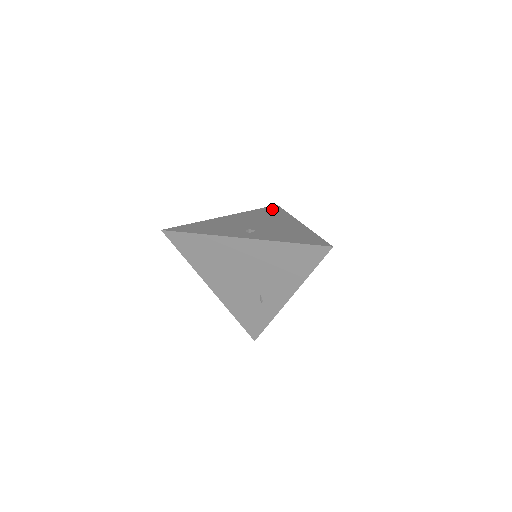
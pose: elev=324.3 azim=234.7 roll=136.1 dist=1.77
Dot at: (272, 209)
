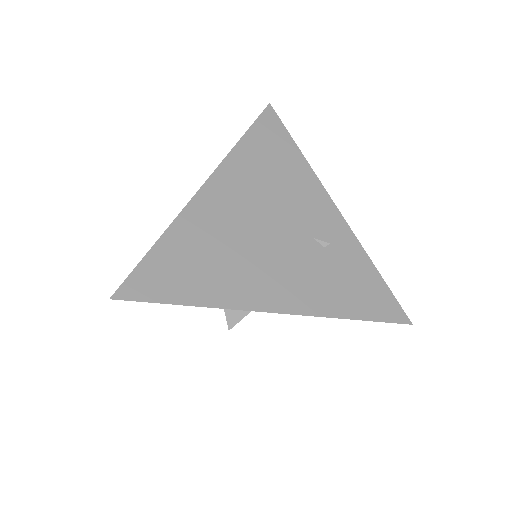
Dot at: occluded
